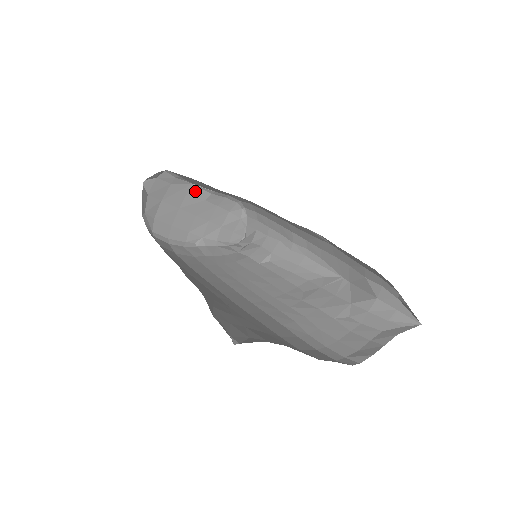
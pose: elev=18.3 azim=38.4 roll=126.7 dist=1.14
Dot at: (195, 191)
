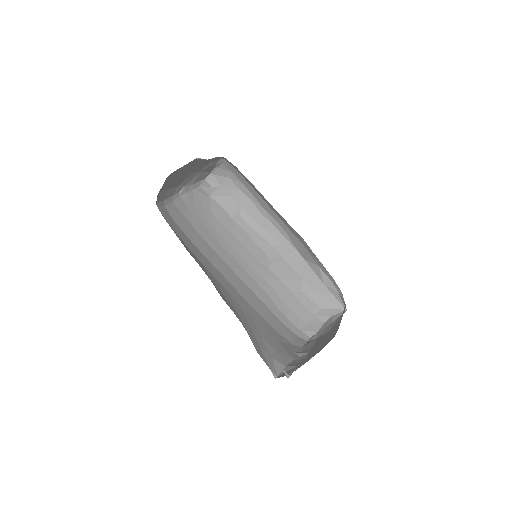
Dot at: (196, 161)
